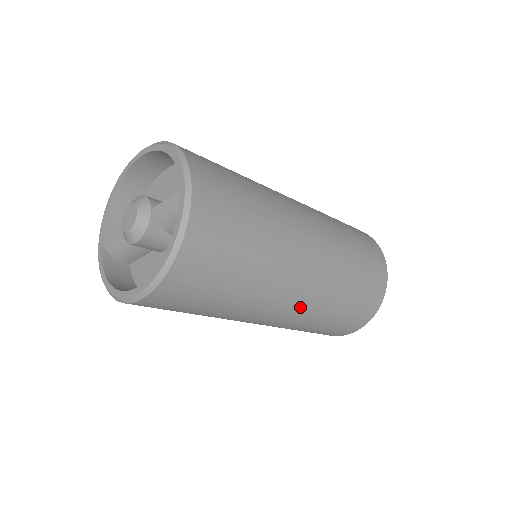
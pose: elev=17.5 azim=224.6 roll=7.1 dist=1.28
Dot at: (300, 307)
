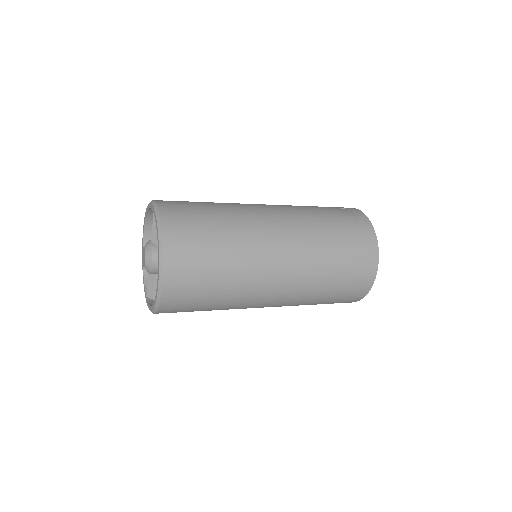
Dot at: (293, 259)
